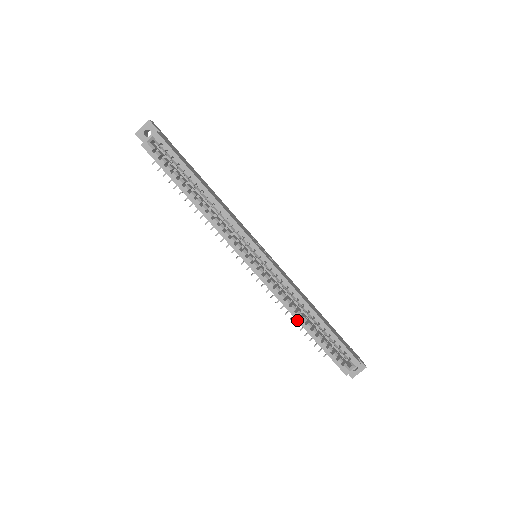
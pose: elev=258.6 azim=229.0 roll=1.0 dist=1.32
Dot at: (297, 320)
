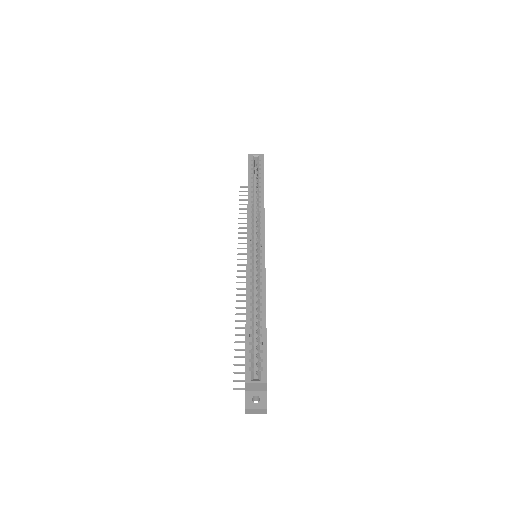
Dot at: (246, 304)
